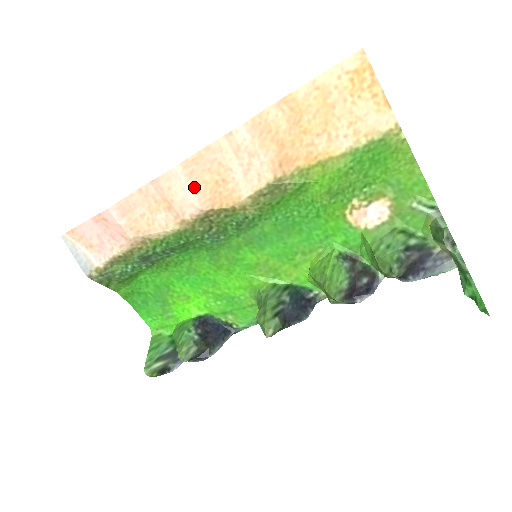
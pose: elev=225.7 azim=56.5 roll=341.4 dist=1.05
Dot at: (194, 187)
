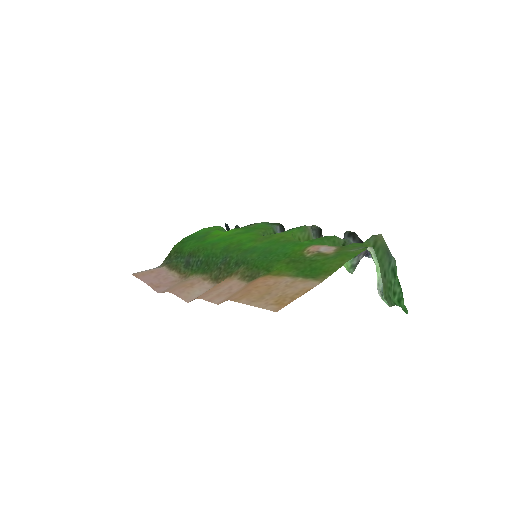
Dot at: occluded
